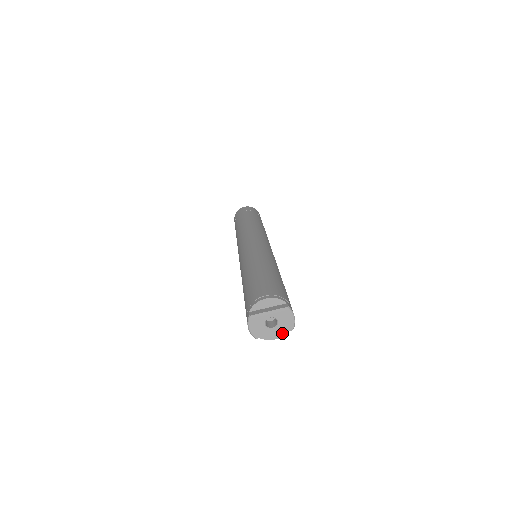
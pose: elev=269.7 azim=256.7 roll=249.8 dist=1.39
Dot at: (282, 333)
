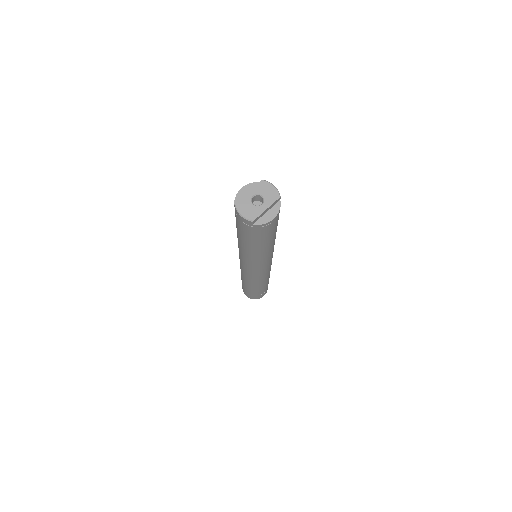
Dot at: (276, 210)
